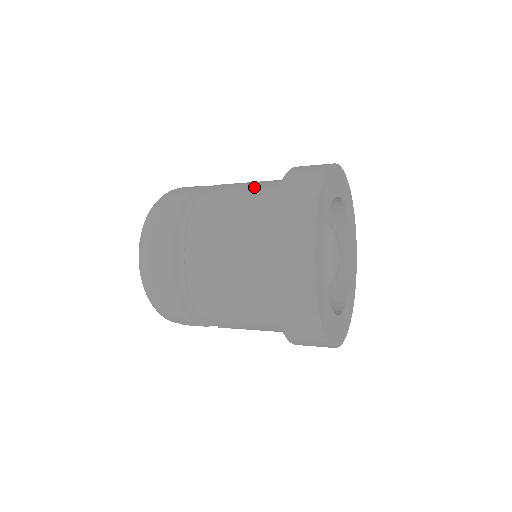
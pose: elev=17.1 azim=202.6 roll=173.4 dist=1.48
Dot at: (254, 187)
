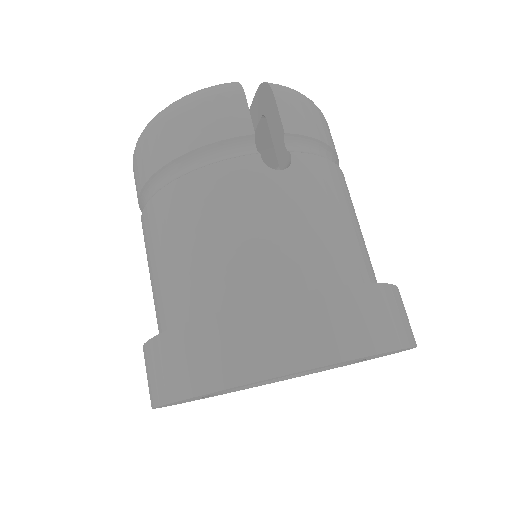
Dot at: (193, 262)
